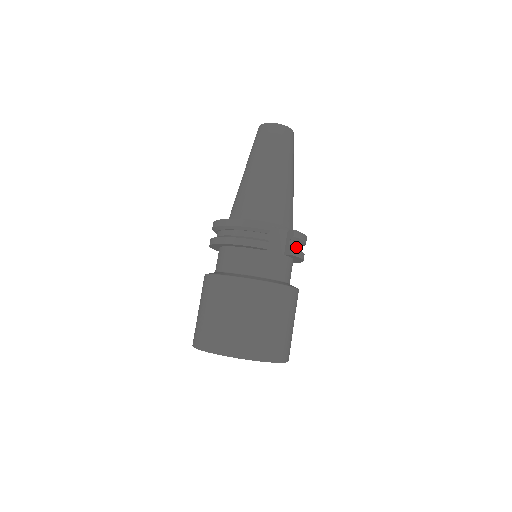
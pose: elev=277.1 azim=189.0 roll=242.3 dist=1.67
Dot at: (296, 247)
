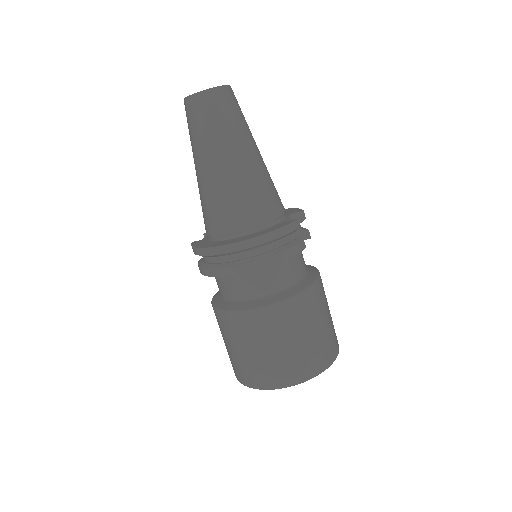
Dot at: occluded
